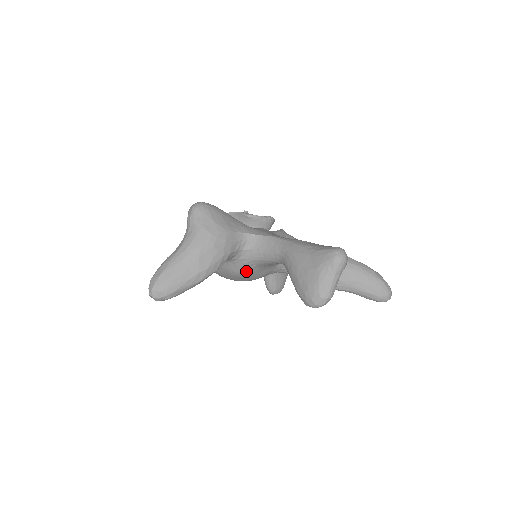
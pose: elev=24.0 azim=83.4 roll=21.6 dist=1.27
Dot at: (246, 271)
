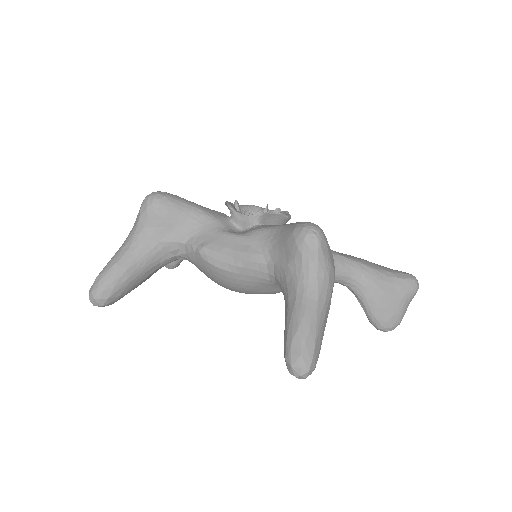
Dot at: occluded
